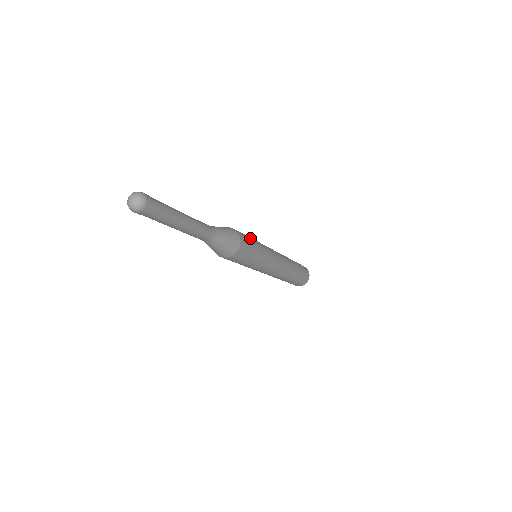
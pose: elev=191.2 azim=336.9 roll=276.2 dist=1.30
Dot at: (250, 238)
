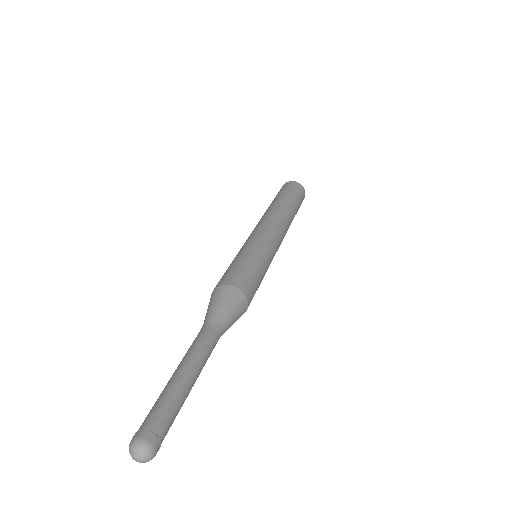
Dot at: (243, 264)
